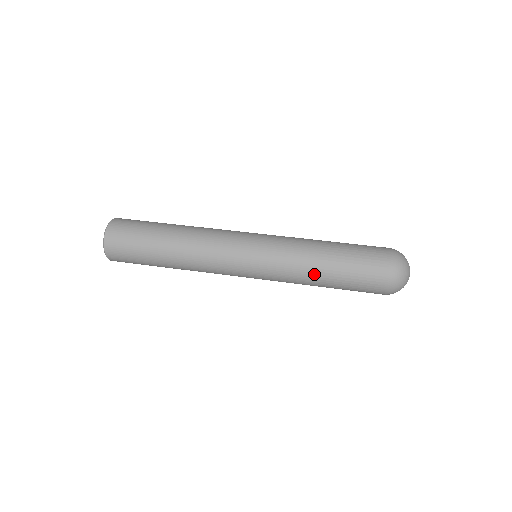
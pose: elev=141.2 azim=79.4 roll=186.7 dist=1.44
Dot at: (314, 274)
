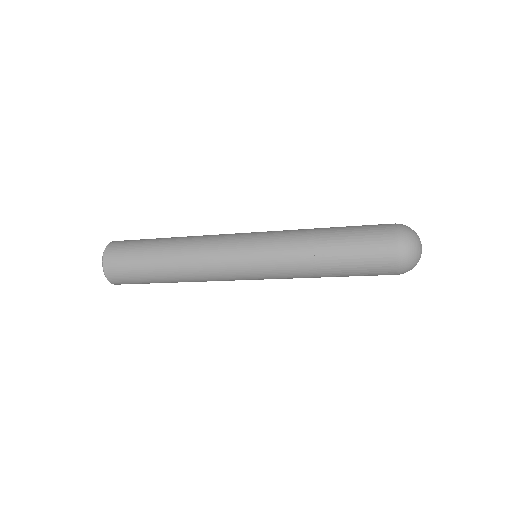
Dot at: (316, 230)
